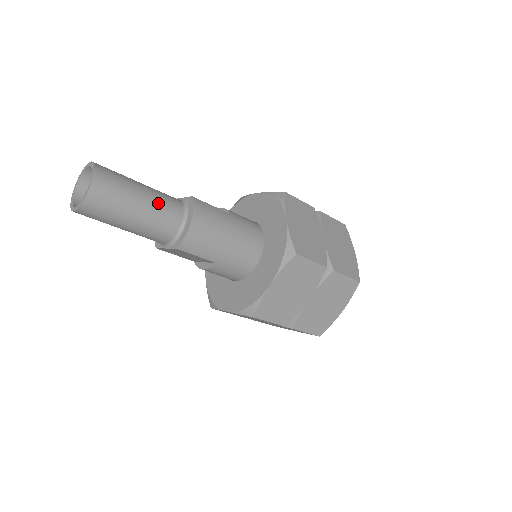
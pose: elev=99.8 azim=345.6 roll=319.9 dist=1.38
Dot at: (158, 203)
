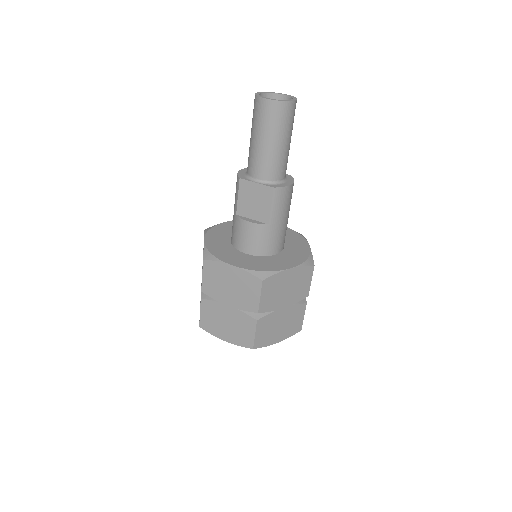
Dot at: occluded
